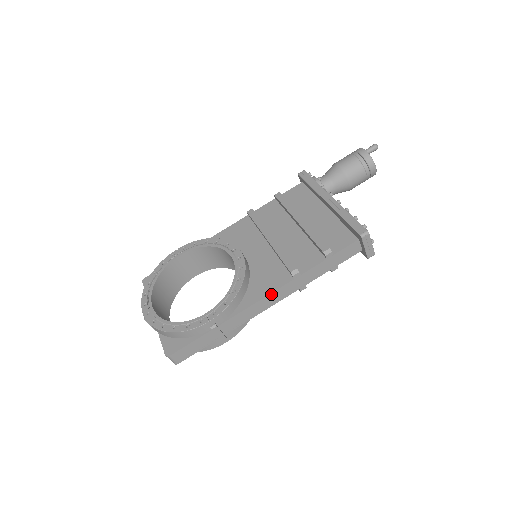
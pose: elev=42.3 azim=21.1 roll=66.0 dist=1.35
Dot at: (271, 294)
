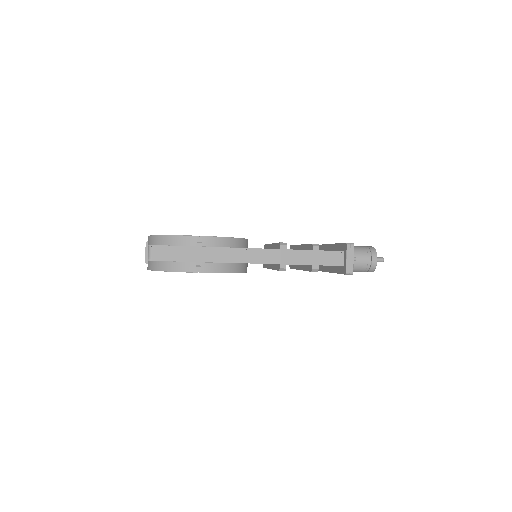
Dot at: (256, 250)
